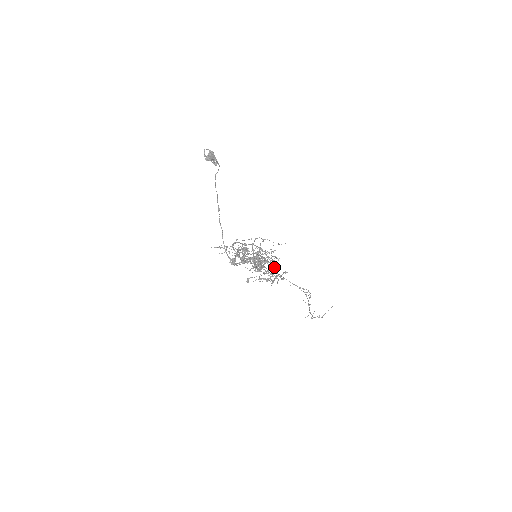
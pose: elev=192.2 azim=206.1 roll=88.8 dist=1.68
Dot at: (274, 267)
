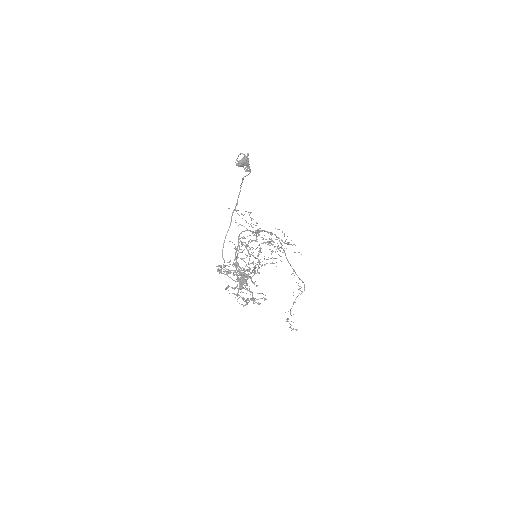
Dot at: (252, 296)
